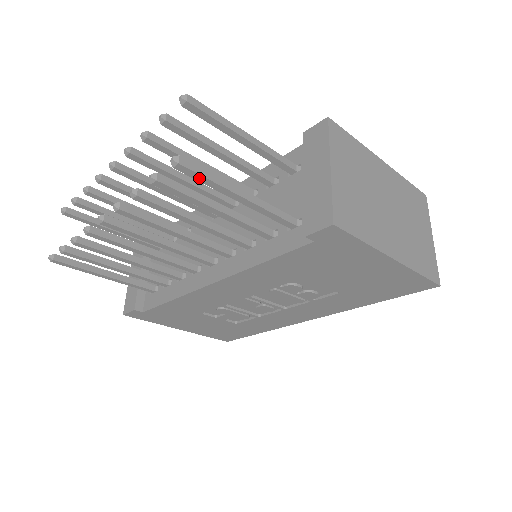
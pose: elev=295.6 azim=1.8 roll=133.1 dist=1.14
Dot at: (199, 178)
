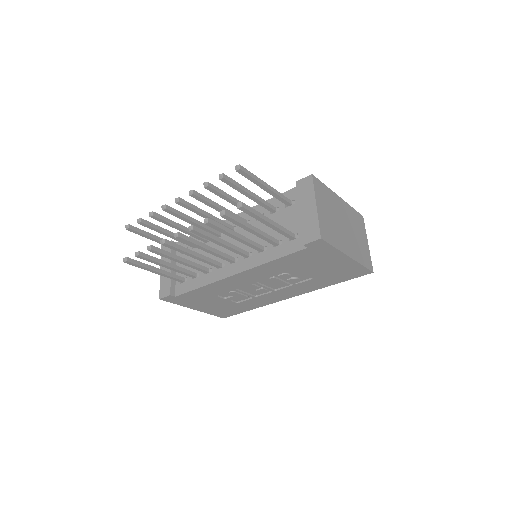
Dot at: (250, 213)
